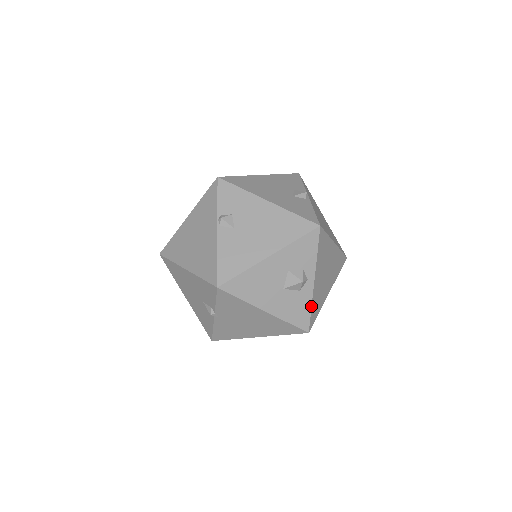
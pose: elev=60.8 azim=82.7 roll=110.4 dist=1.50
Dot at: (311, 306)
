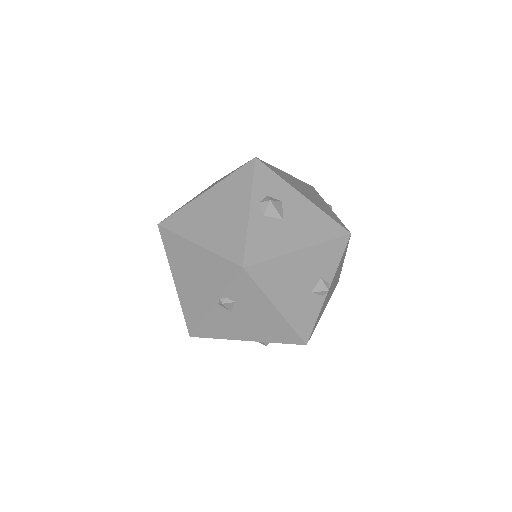
Dot at: occluded
